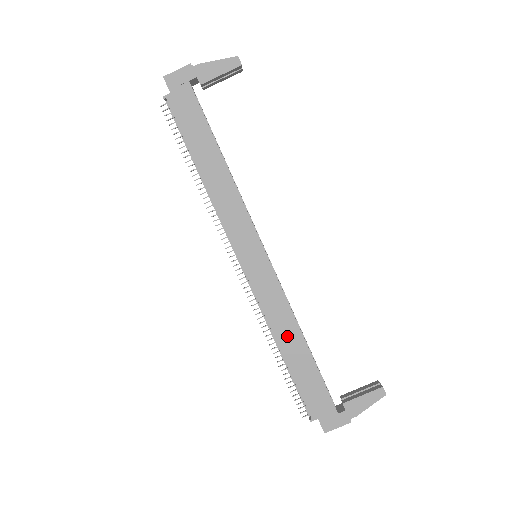
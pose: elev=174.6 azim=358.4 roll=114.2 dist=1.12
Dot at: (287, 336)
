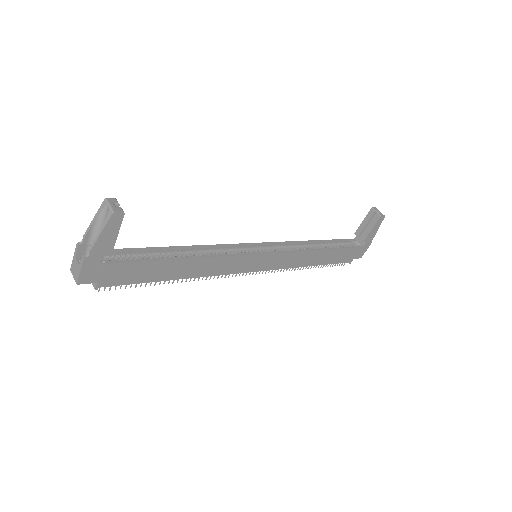
Dot at: (311, 259)
